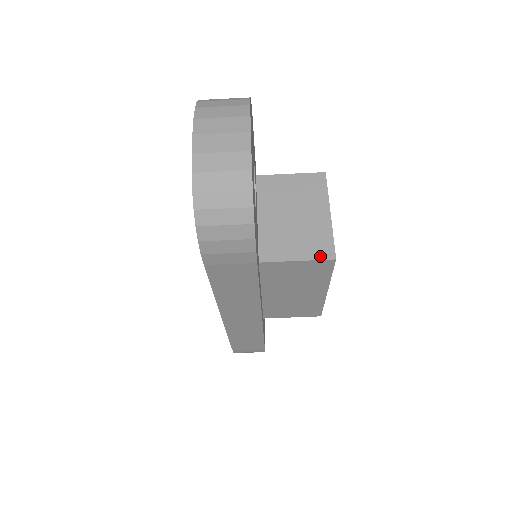
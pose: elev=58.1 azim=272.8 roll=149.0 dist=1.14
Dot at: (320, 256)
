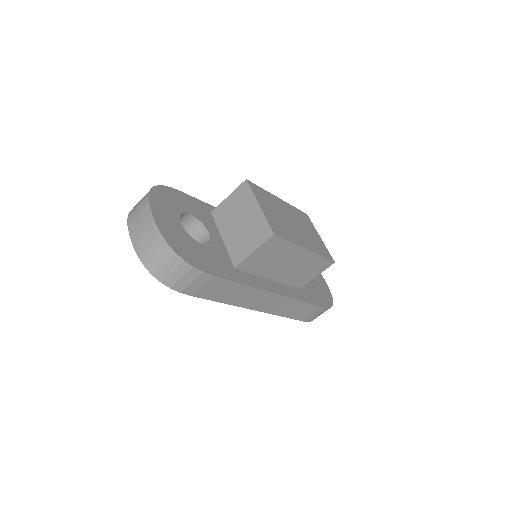
Dot at: (264, 239)
